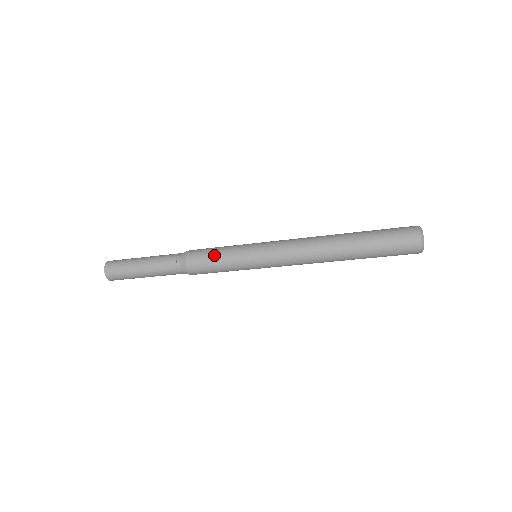
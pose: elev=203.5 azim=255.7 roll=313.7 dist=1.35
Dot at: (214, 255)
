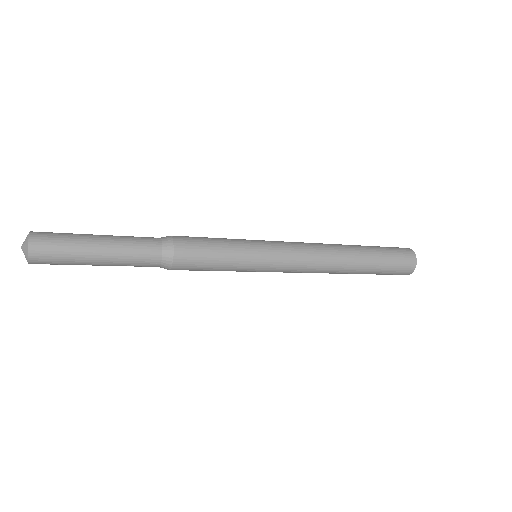
Dot at: (214, 249)
